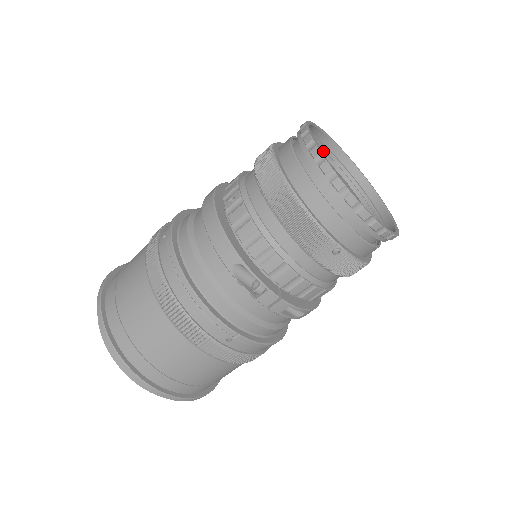
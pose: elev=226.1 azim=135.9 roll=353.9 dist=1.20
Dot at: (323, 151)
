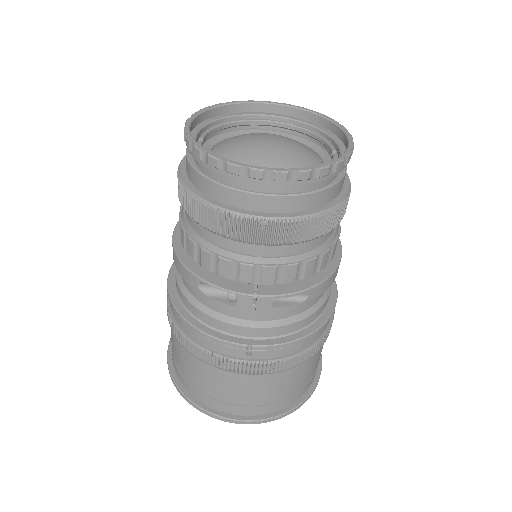
Dot at: (253, 120)
